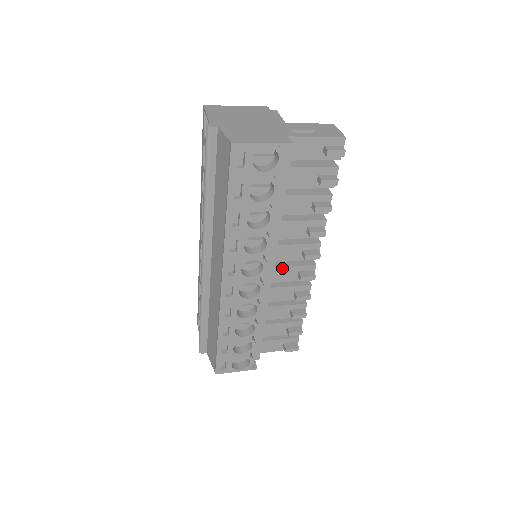
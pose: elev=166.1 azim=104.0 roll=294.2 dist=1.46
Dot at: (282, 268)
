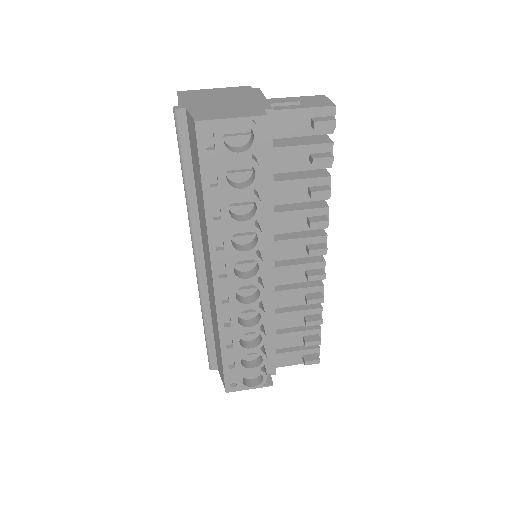
Dot at: (286, 267)
